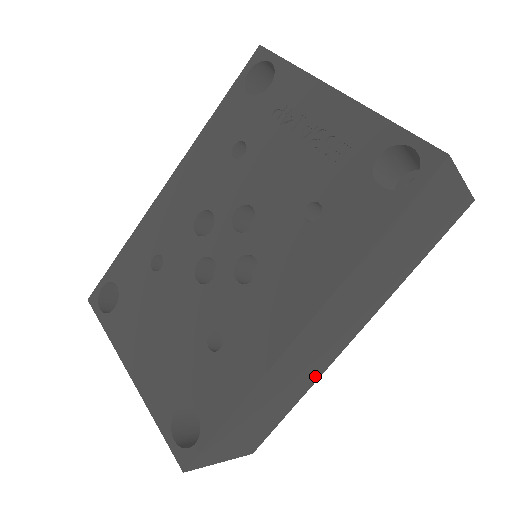
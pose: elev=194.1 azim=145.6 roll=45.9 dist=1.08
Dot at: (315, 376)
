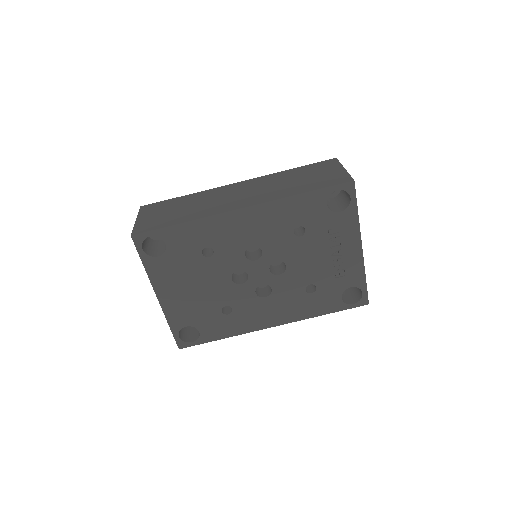
Dot at: occluded
